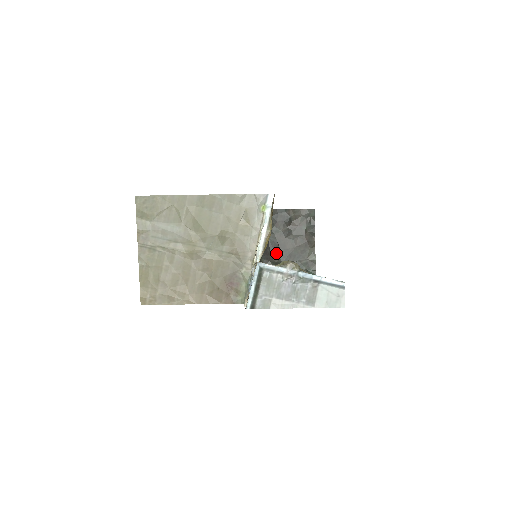
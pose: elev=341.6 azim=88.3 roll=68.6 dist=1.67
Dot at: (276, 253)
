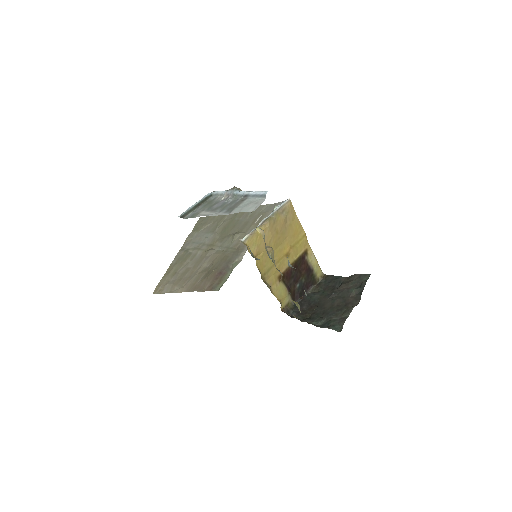
Dot at: (311, 311)
